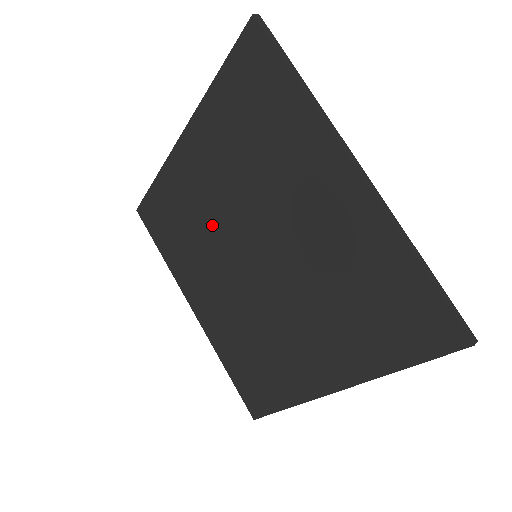
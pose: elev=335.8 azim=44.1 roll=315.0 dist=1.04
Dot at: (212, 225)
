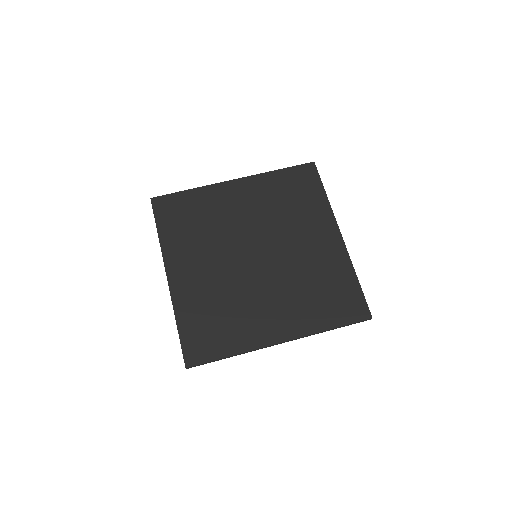
Dot at: (230, 230)
